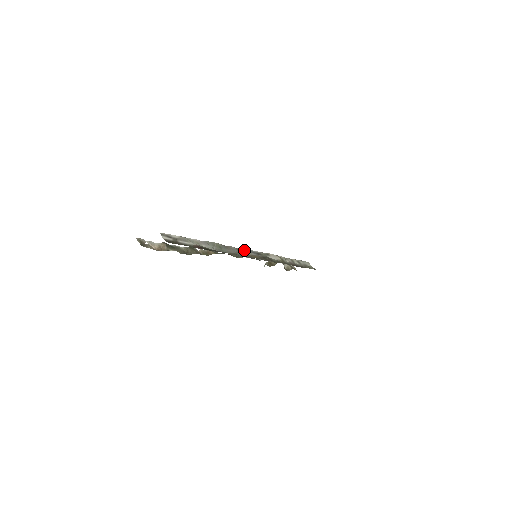
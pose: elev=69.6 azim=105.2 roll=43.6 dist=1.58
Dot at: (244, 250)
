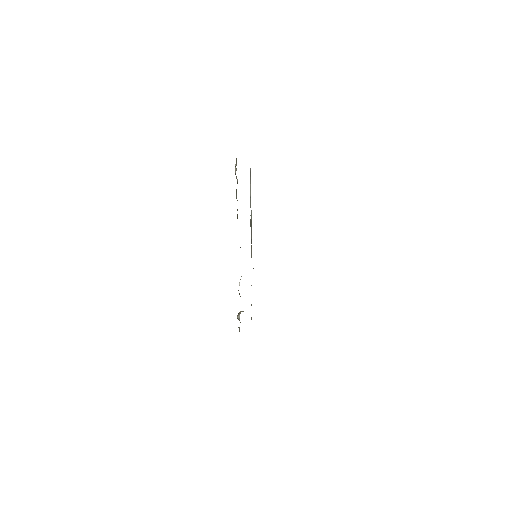
Dot at: occluded
